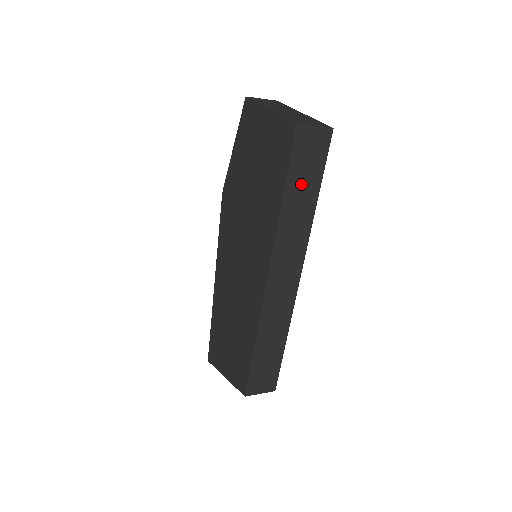
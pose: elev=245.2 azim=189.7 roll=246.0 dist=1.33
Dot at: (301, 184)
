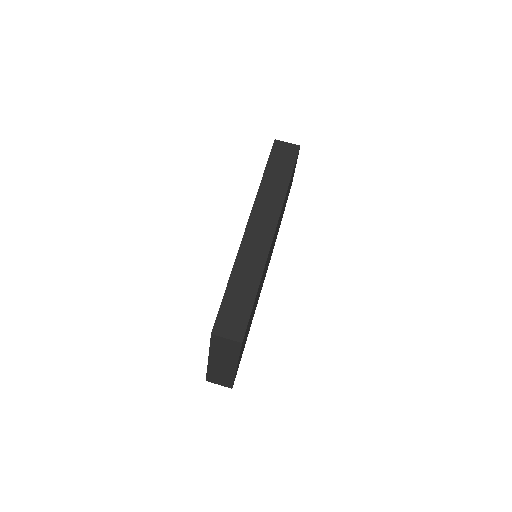
Dot at: (277, 171)
